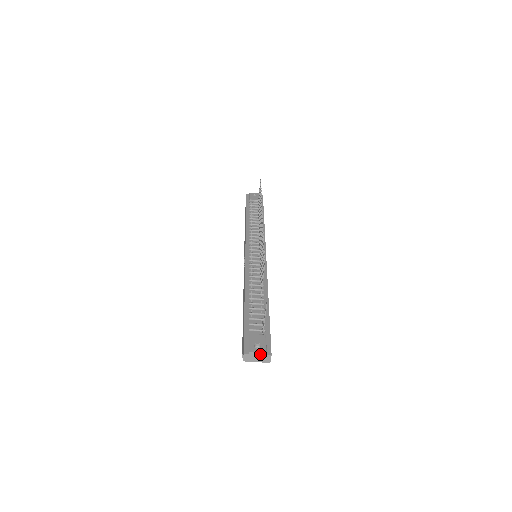
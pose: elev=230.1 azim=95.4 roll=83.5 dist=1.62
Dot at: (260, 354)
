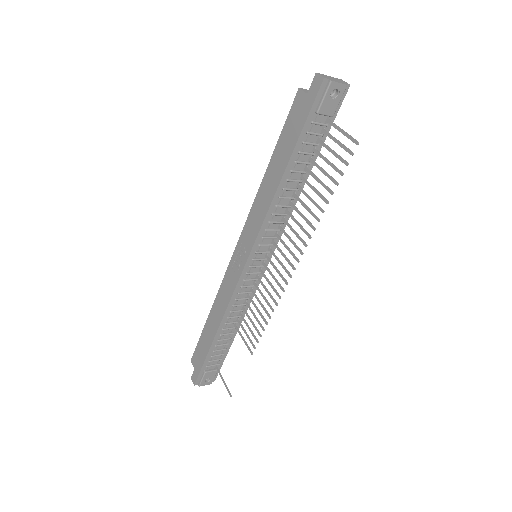
Dot at: (207, 383)
